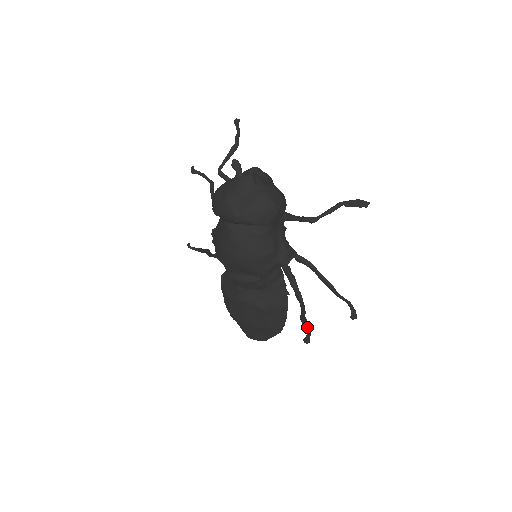
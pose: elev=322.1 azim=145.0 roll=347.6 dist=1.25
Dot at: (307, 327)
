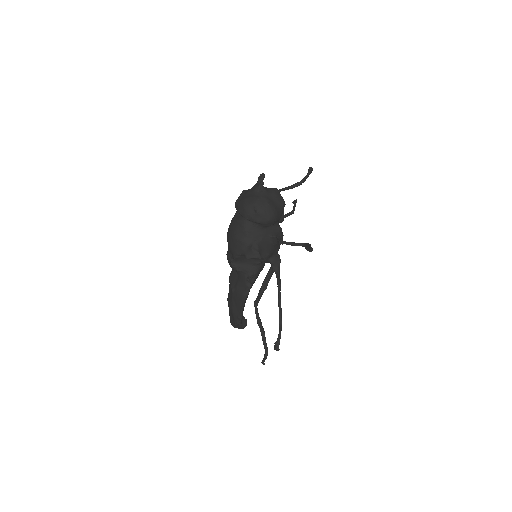
Dot at: (264, 344)
